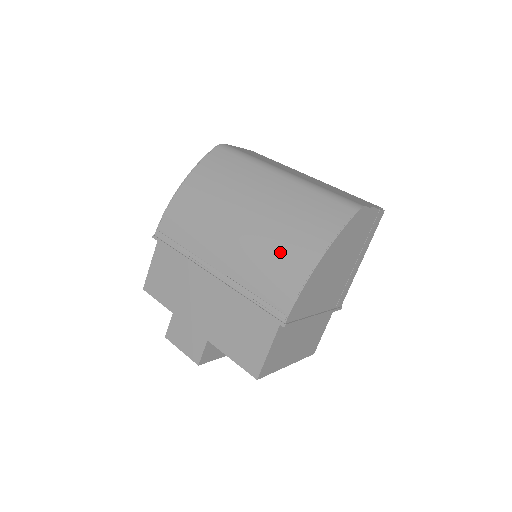
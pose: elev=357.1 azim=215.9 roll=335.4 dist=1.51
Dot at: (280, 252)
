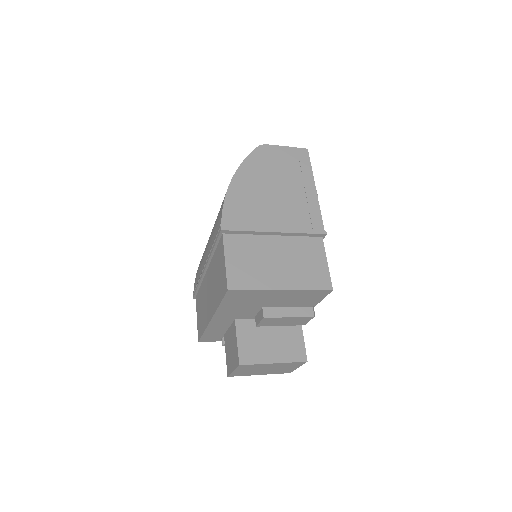
Dot at: occluded
